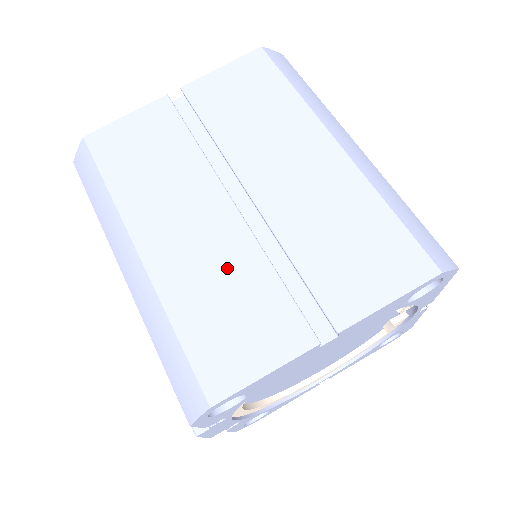
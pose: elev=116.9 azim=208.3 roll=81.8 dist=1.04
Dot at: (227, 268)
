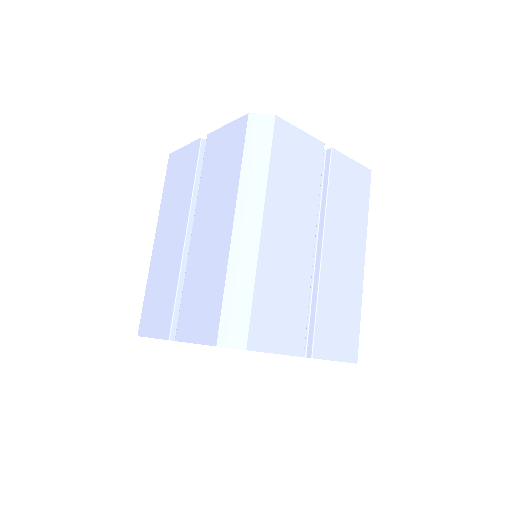
Dot at: (167, 274)
